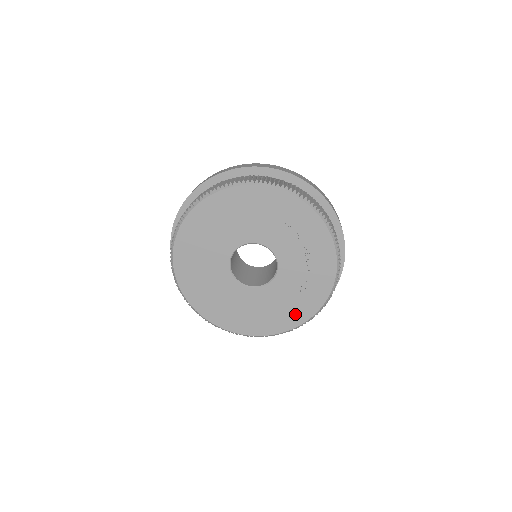
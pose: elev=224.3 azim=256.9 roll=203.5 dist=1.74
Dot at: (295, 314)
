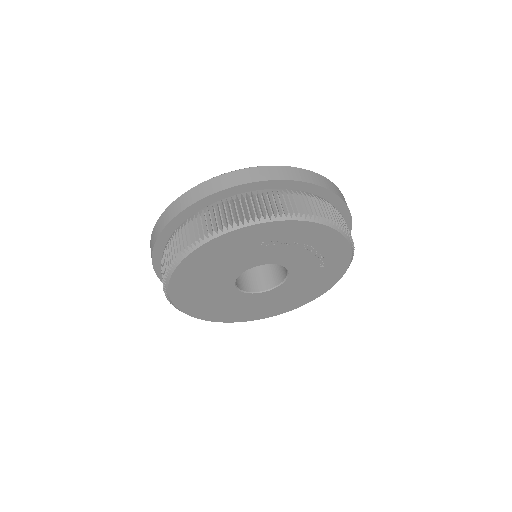
Dot at: (330, 276)
